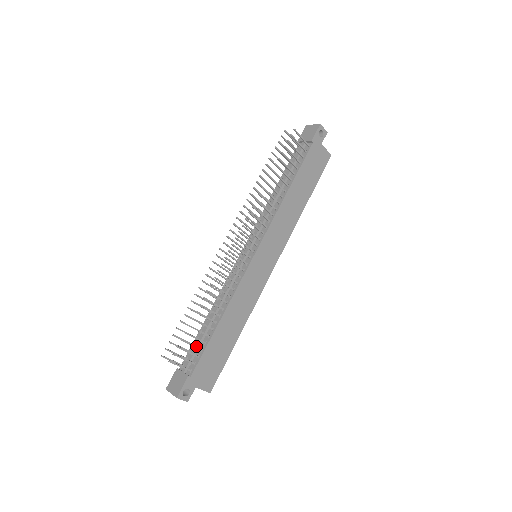
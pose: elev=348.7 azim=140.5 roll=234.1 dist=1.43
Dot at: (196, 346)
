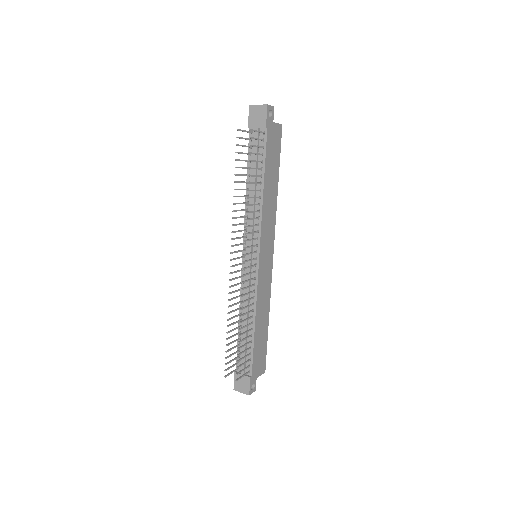
Dot at: occluded
